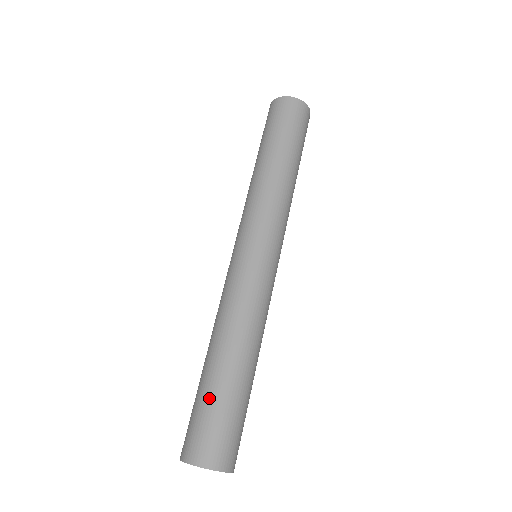
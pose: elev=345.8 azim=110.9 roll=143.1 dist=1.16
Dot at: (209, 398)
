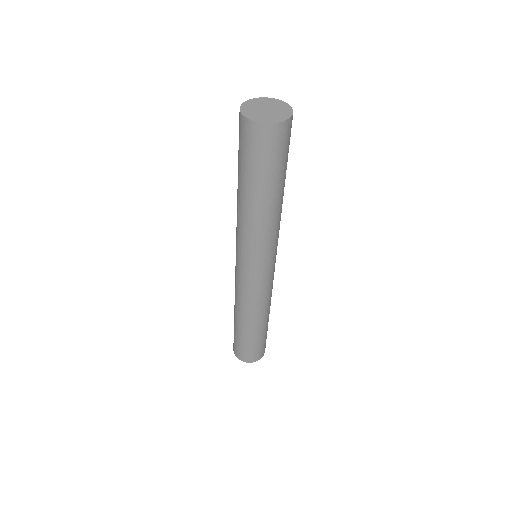
Dot at: (239, 338)
